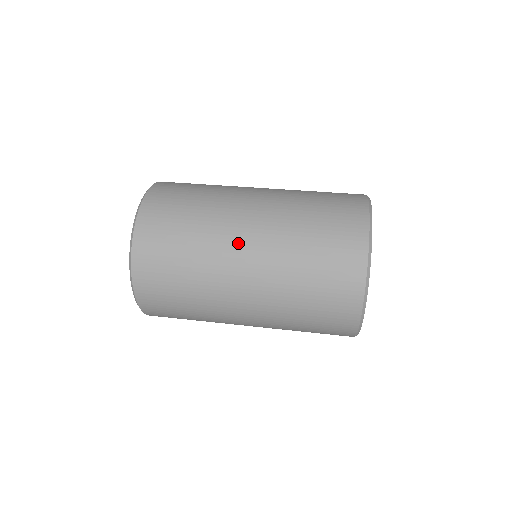
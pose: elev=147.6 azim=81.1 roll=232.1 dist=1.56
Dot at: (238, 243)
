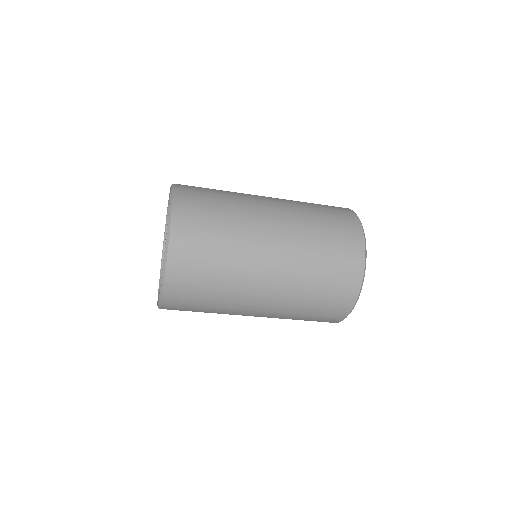
Dot at: occluded
